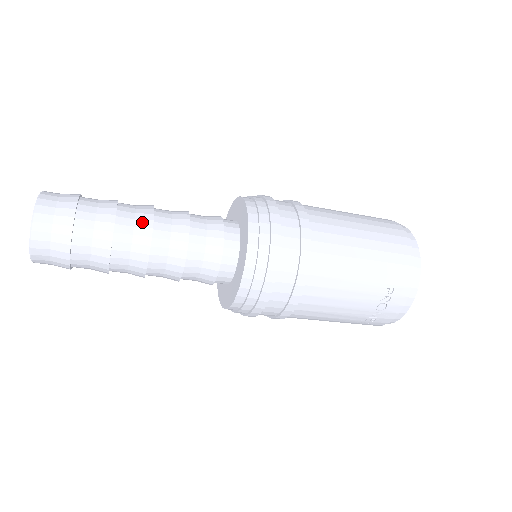
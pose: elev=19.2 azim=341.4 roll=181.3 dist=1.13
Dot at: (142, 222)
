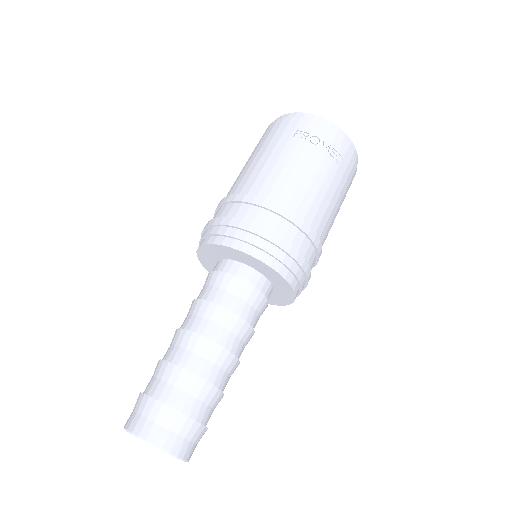
Dot at: (175, 338)
